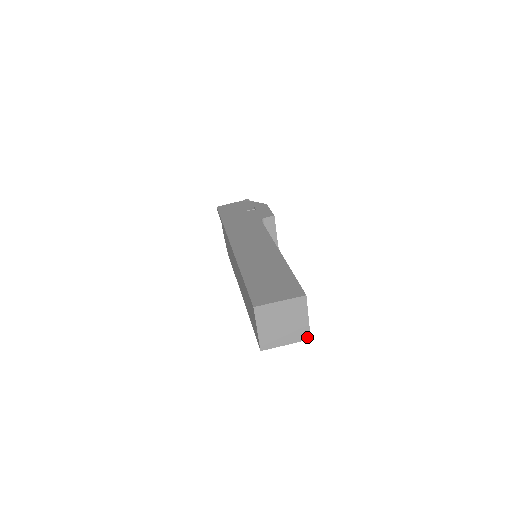
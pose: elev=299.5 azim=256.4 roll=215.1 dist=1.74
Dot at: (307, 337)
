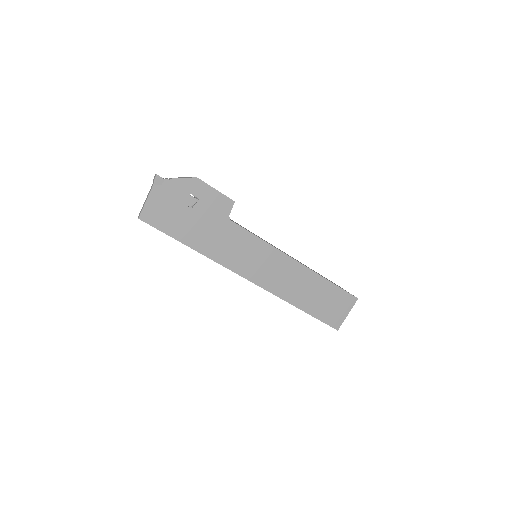
Dot at: occluded
